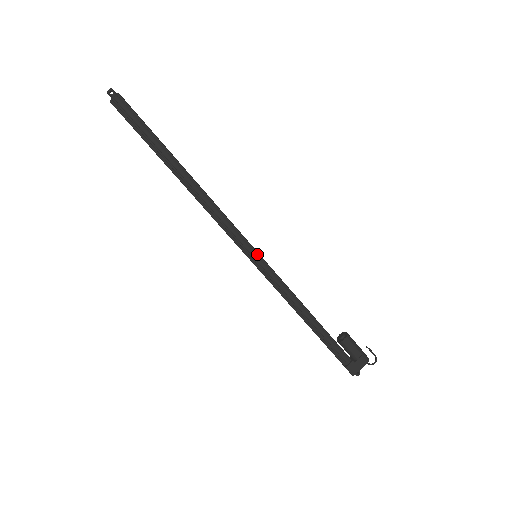
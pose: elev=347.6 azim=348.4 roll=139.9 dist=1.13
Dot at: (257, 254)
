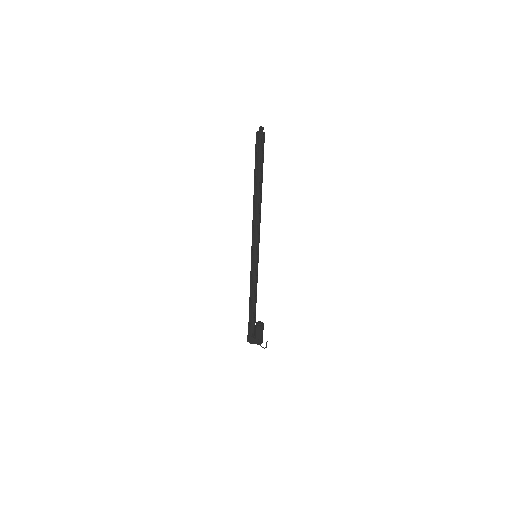
Dot at: (256, 256)
